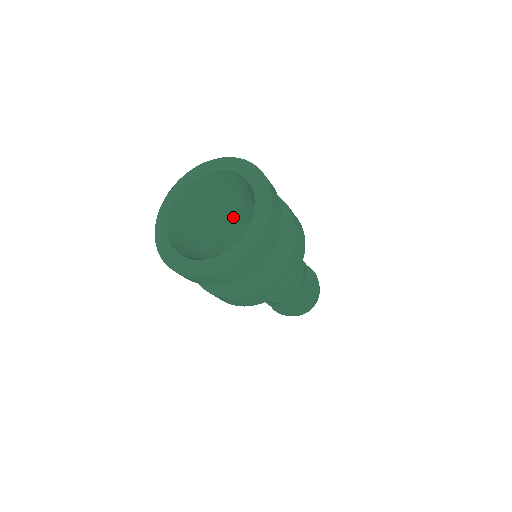
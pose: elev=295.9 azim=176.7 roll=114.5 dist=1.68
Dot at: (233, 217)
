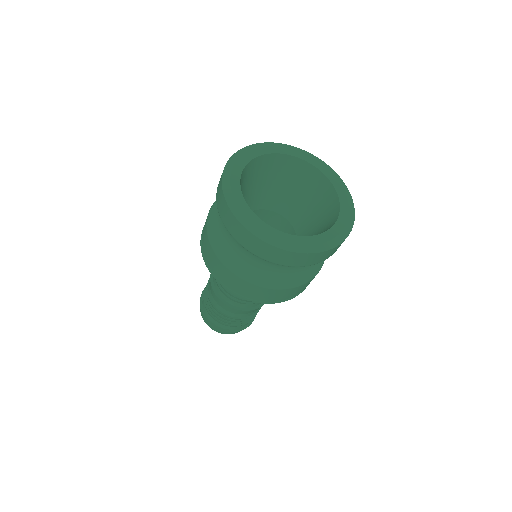
Dot at: (278, 212)
